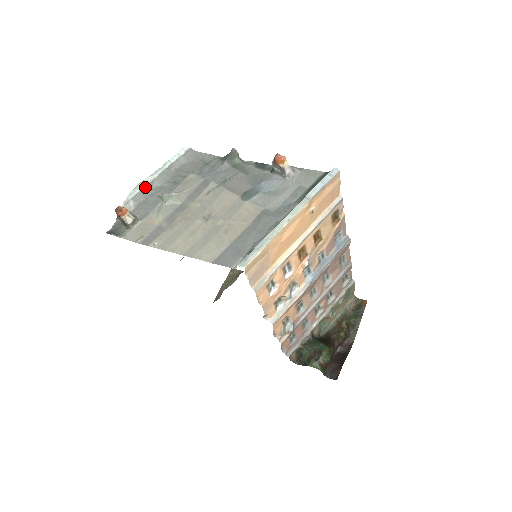
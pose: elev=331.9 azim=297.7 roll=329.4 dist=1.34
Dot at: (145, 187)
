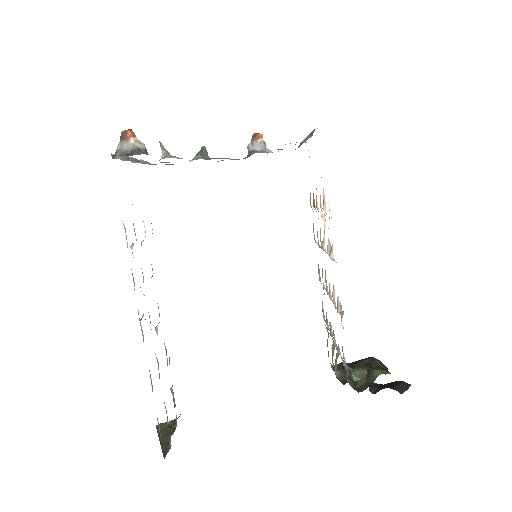
Dot at: (125, 157)
